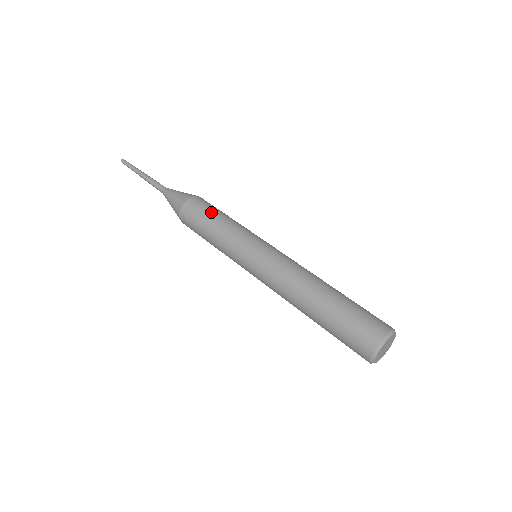
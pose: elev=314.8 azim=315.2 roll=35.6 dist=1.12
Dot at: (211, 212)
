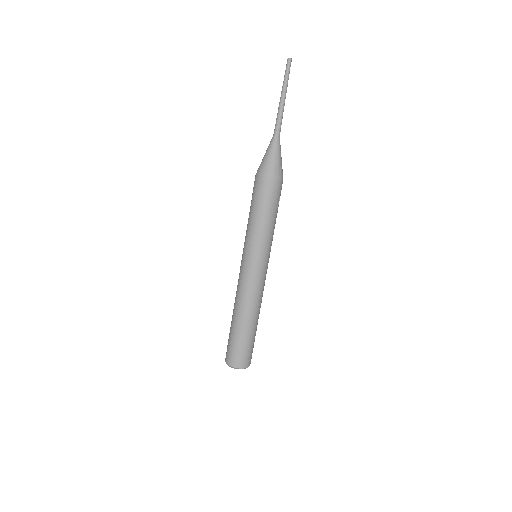
Dot at: (274, 207)
